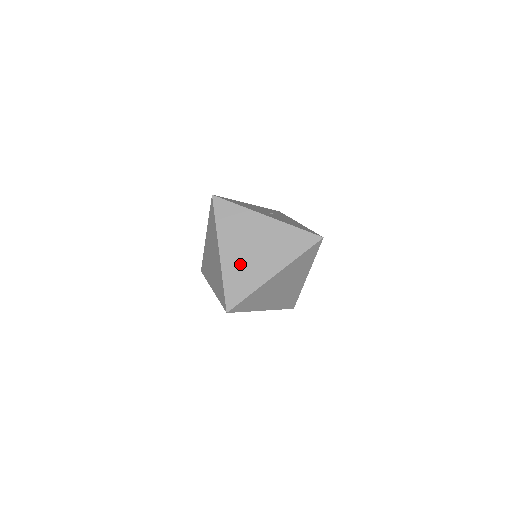
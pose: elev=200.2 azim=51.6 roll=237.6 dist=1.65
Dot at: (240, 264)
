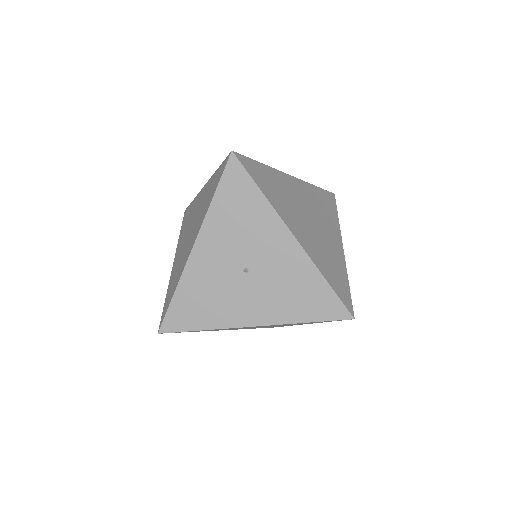
Dot at: occluded
